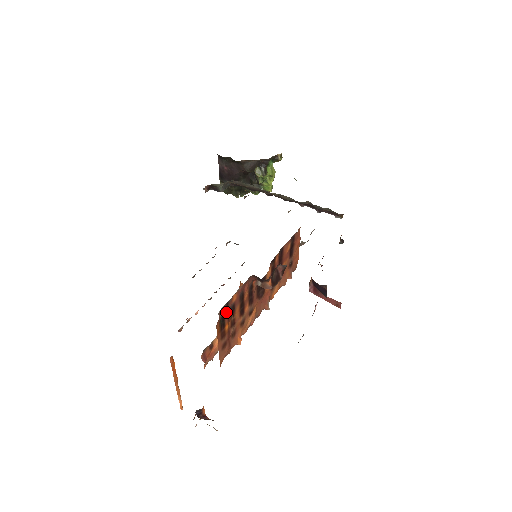
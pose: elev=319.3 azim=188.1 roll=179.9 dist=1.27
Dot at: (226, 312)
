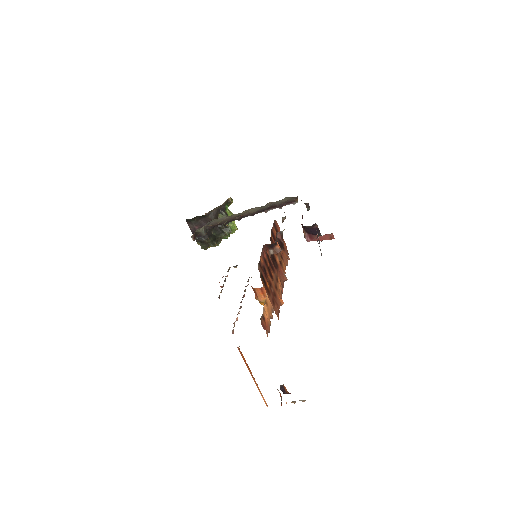
Dot at: (262, 271)
